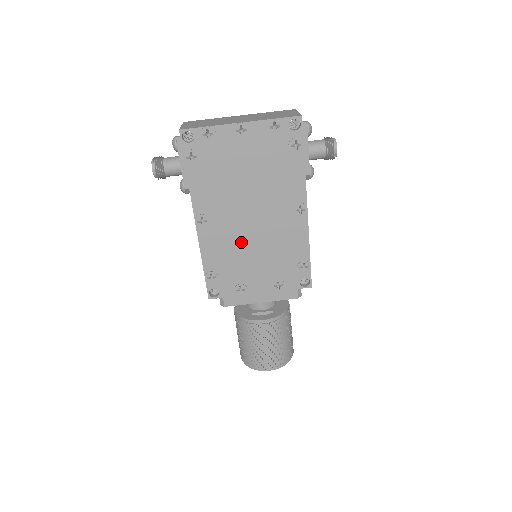
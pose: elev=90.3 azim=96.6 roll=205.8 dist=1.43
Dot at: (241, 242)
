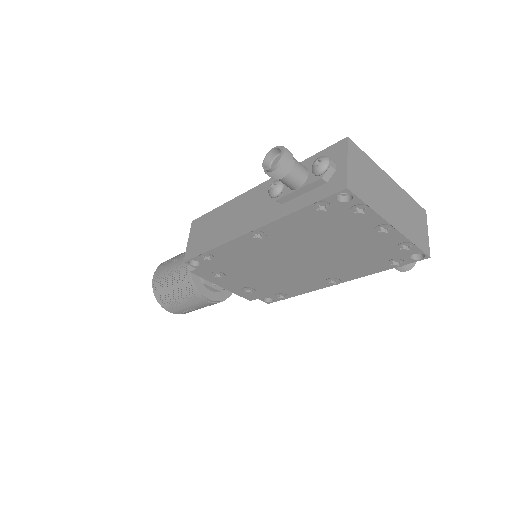
Dot at: (265, 262)
